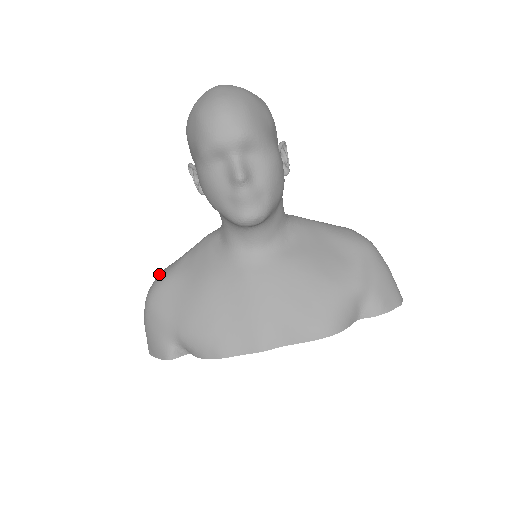
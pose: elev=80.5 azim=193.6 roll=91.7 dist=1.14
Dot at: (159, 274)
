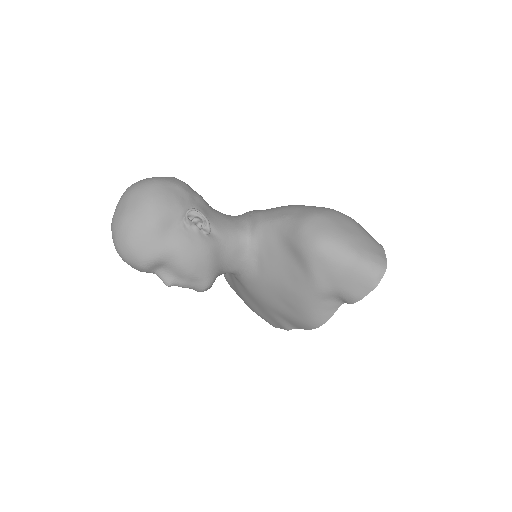
Dot at: occluded
